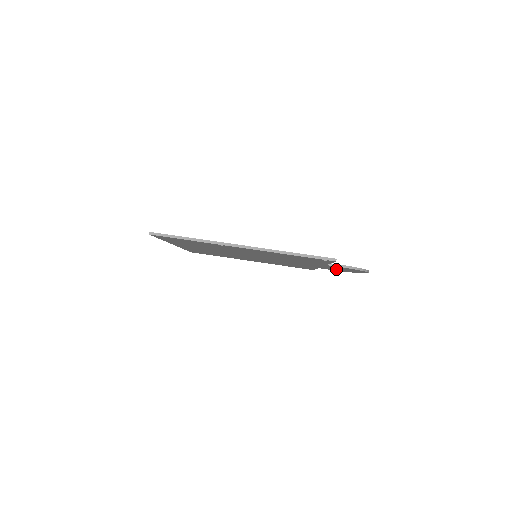
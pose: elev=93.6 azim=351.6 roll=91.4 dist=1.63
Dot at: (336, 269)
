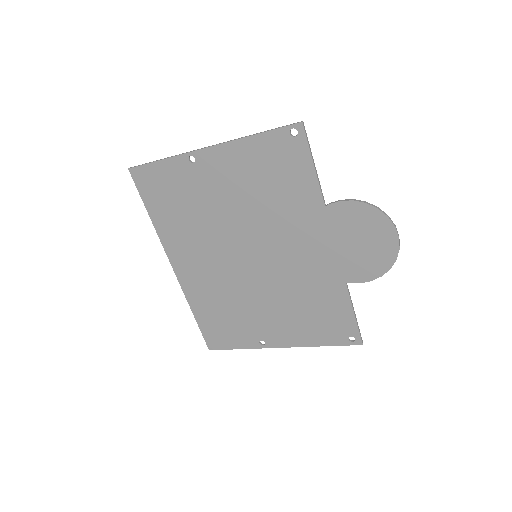
Dot at: (360, 257)
